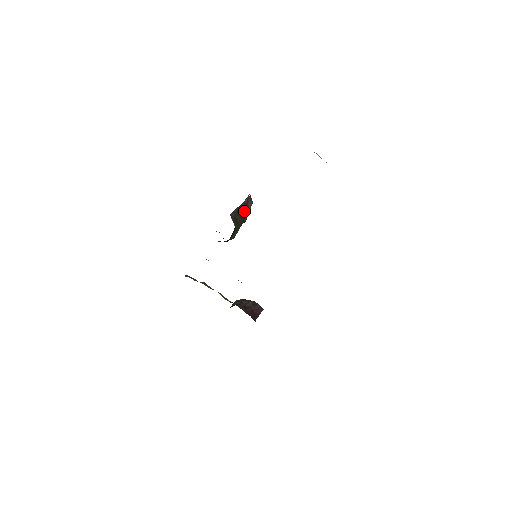
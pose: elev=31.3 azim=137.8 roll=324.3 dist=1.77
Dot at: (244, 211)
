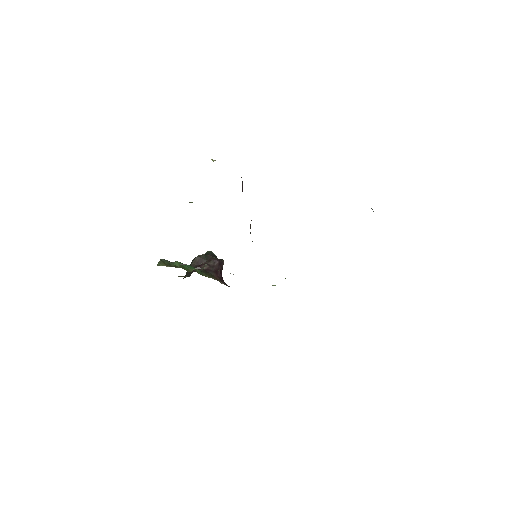
Dot at: occluded
